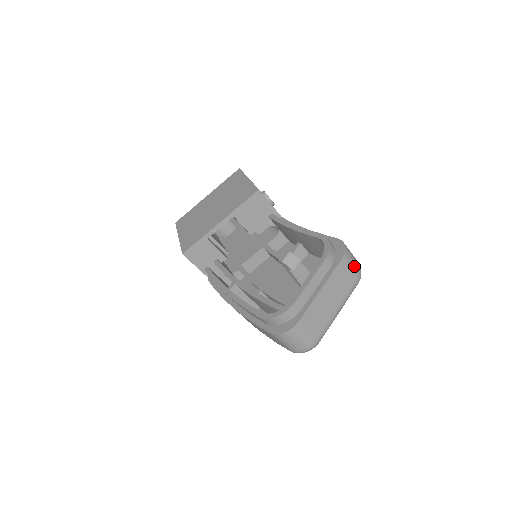
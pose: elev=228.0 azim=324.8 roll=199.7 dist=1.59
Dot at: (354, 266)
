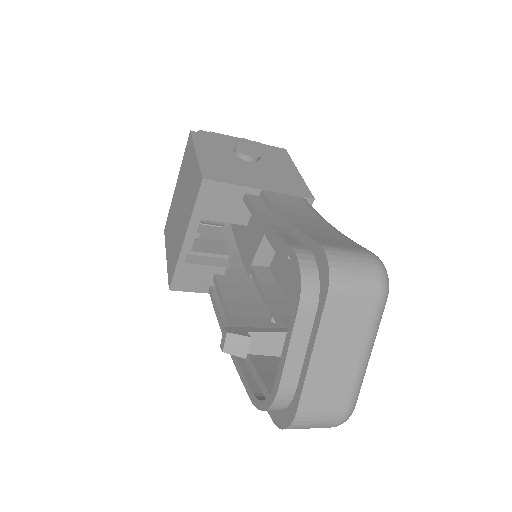
Dot at: (362, 284)
